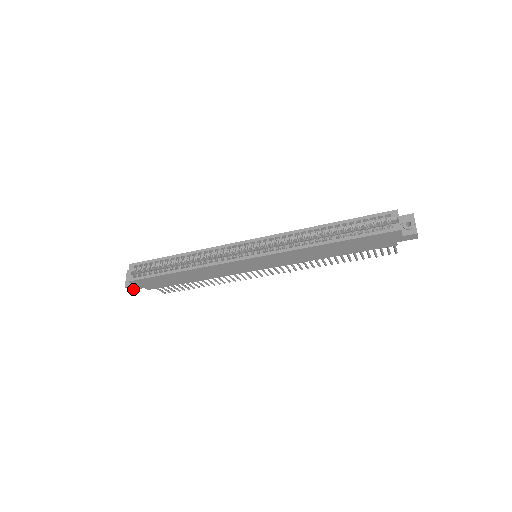
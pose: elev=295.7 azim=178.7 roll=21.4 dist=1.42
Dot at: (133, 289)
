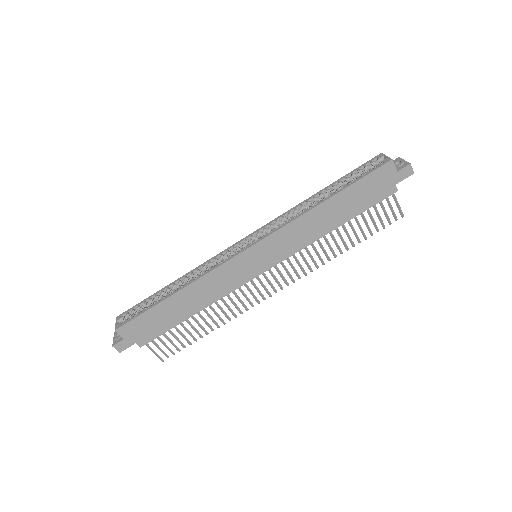
Dot at: (122, 349)
